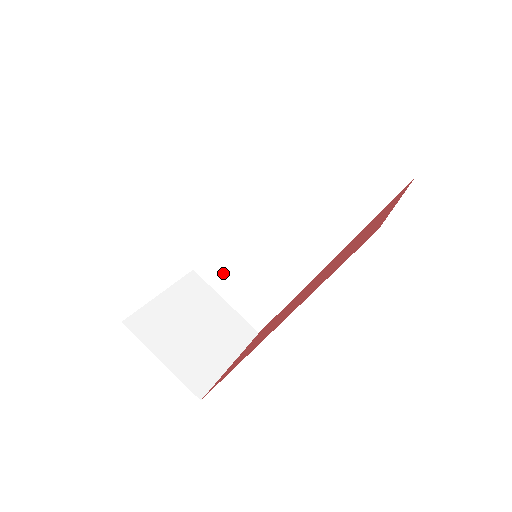
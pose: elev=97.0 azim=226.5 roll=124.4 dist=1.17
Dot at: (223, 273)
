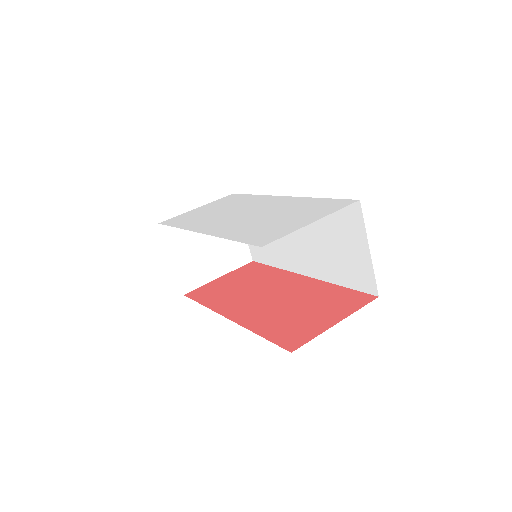
Dot at: occluded
